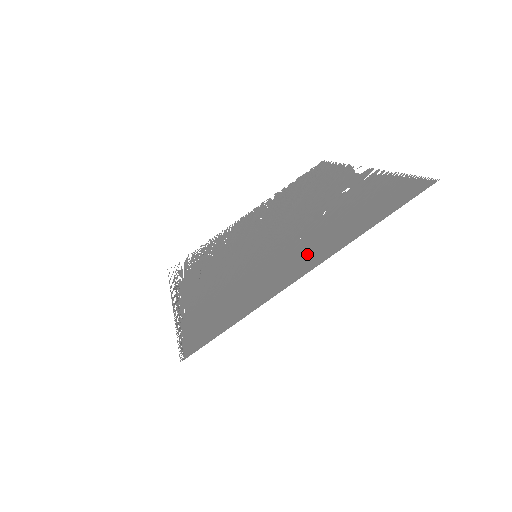
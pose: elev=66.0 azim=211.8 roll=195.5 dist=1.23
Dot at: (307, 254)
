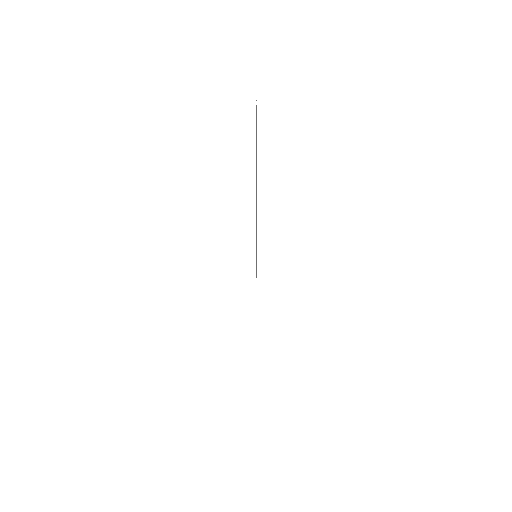
Dot at: occluded
